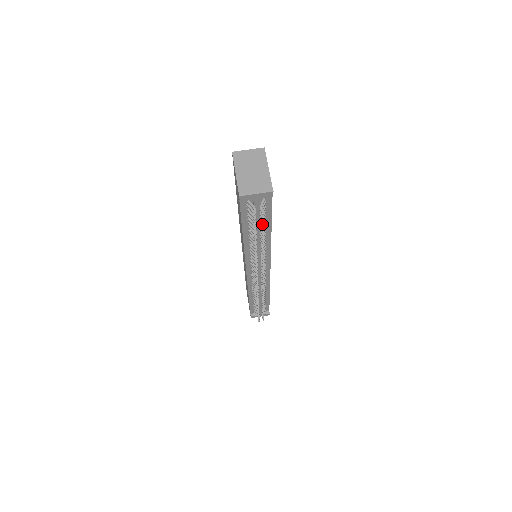
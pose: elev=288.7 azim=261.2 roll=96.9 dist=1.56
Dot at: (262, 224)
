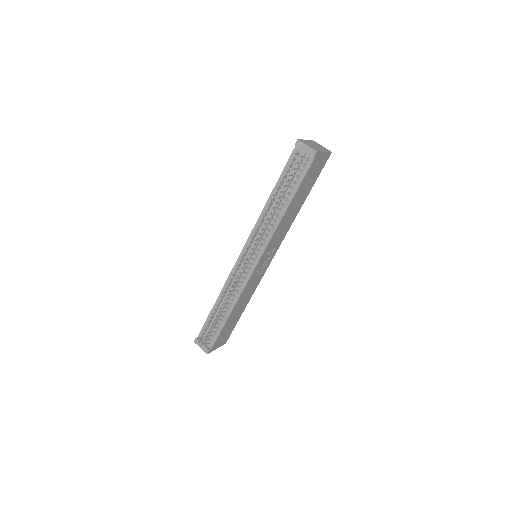
Dot at: (291, 174)
